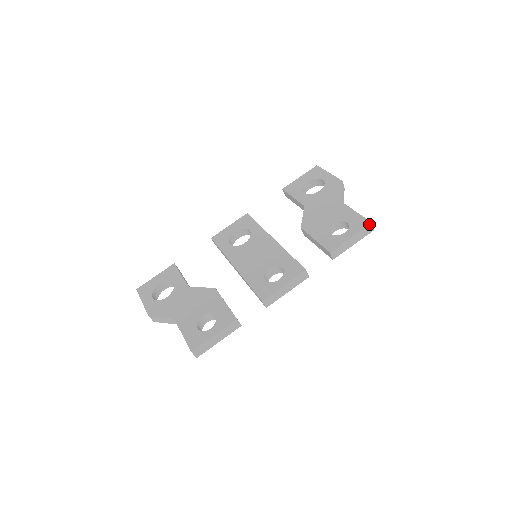
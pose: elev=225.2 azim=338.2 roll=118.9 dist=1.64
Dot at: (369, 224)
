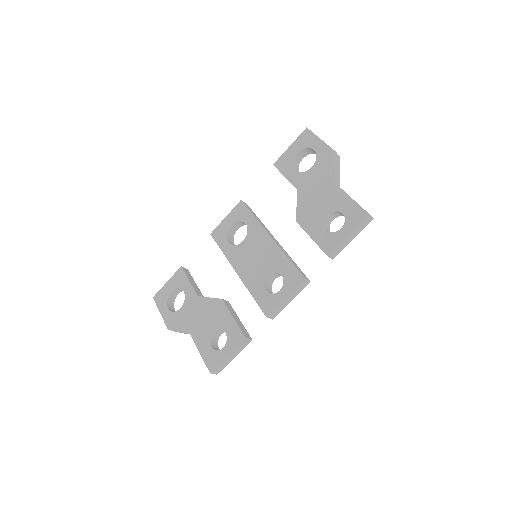
Dot at: (366, 216)
